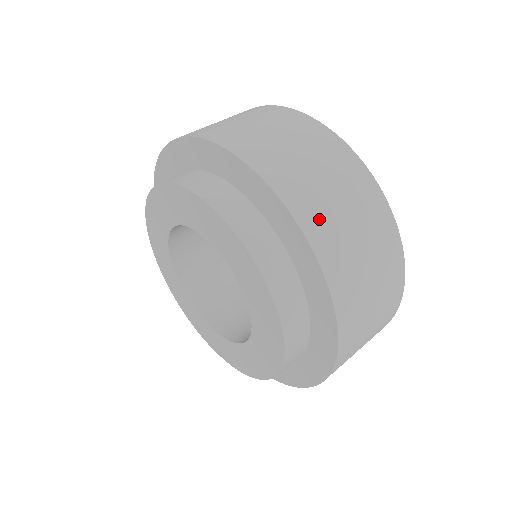
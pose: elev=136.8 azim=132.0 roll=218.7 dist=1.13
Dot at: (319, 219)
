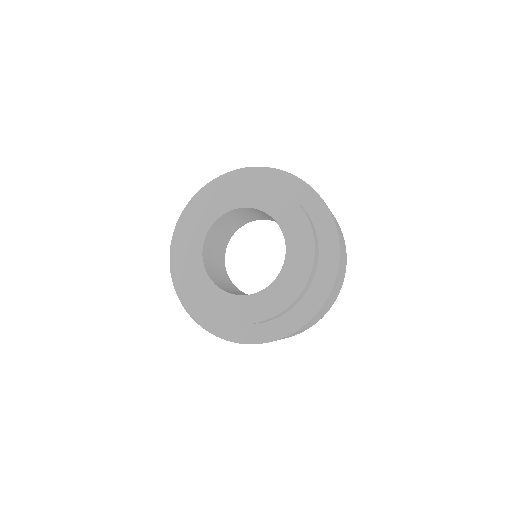
Dot at: occluded
